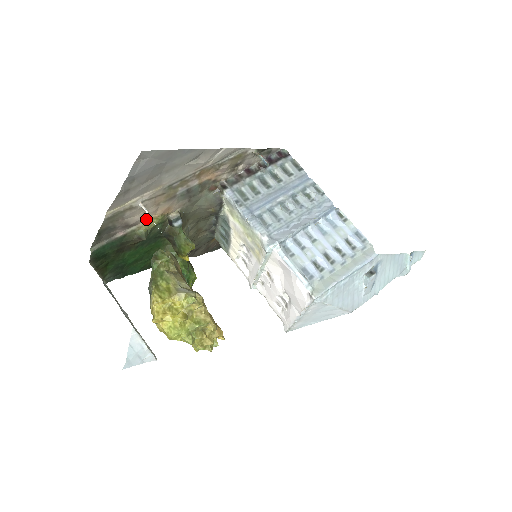
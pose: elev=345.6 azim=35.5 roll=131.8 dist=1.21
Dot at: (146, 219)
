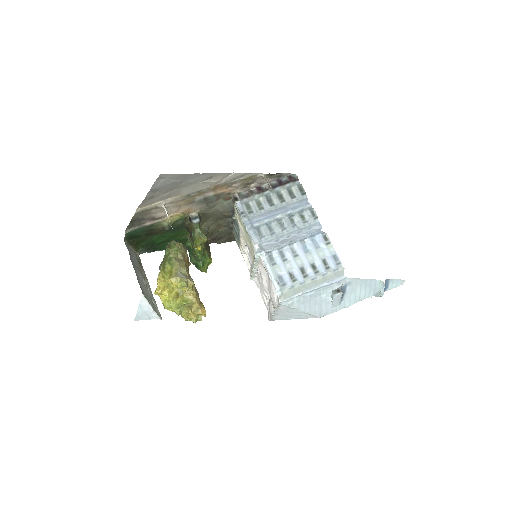
Dot at: (170, 215)
